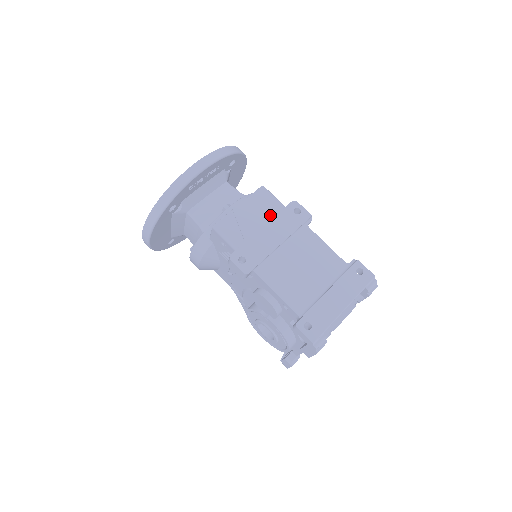
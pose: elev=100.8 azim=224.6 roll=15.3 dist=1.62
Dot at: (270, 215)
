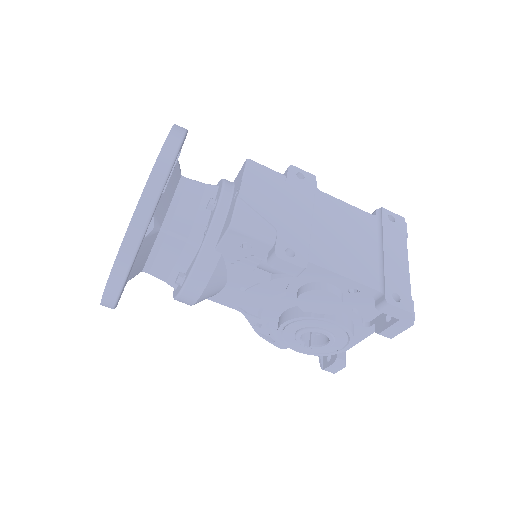
Dot at: (280, 189)
